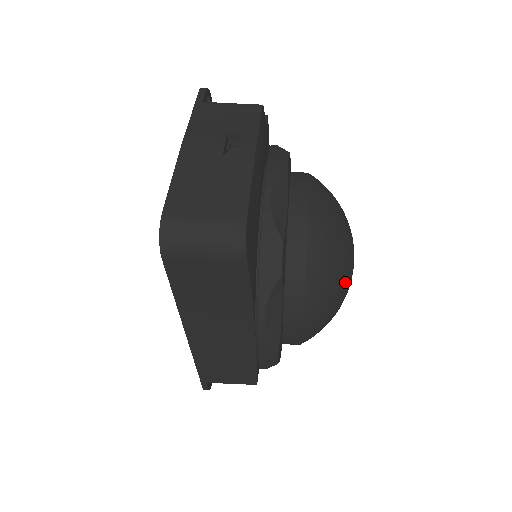
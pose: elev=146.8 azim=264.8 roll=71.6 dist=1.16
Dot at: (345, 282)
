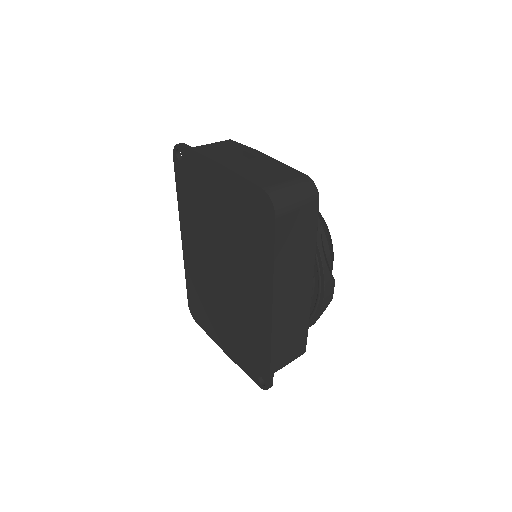
Dot at: occluded
